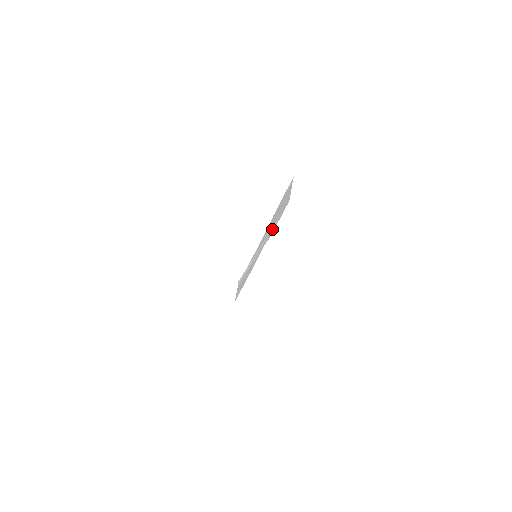
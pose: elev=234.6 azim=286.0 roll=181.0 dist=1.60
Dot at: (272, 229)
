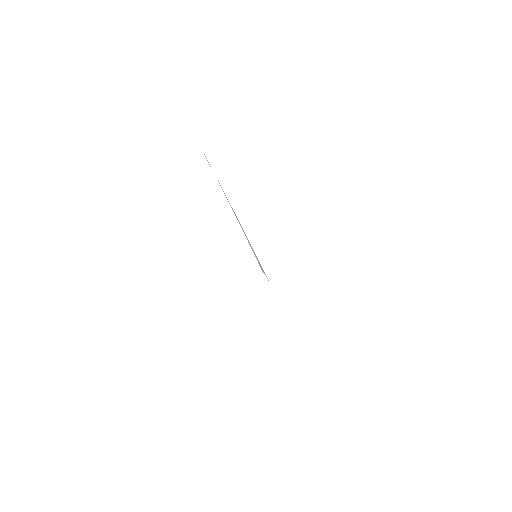
Dot at: occluded
